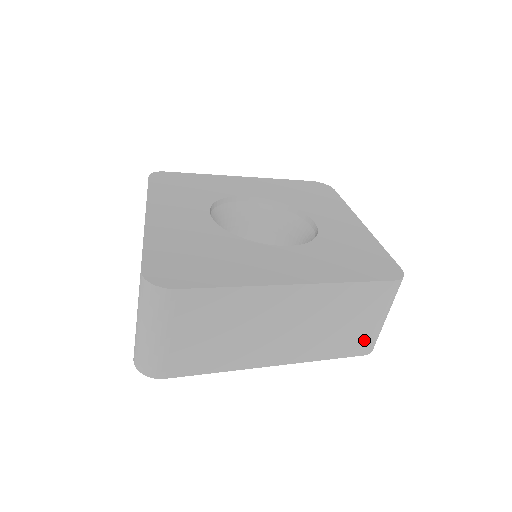
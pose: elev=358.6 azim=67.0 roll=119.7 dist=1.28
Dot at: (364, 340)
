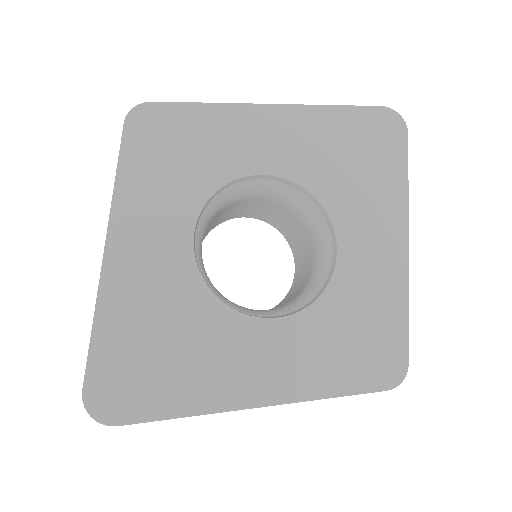
Dot at: occluded
